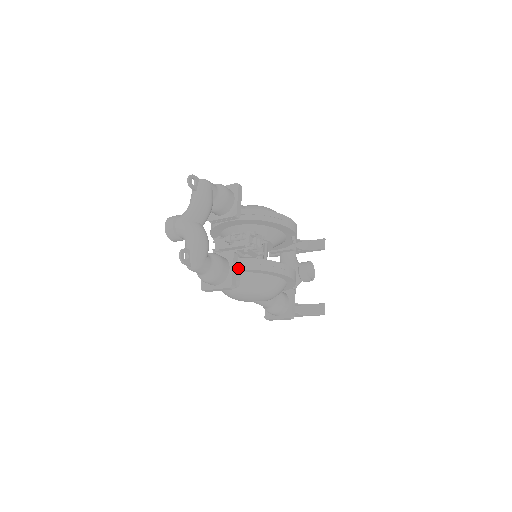
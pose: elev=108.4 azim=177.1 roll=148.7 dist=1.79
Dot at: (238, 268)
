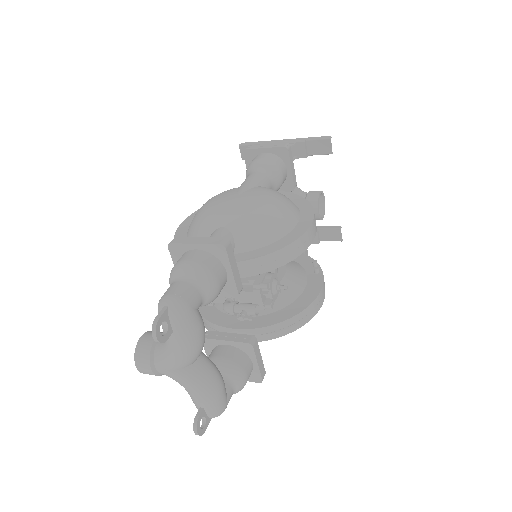
Dot at: (258, 341)
